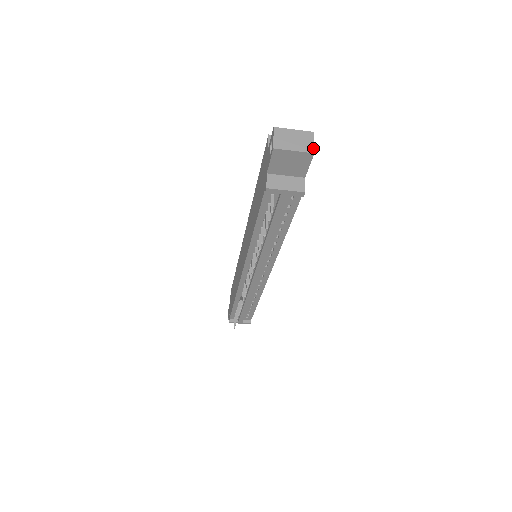
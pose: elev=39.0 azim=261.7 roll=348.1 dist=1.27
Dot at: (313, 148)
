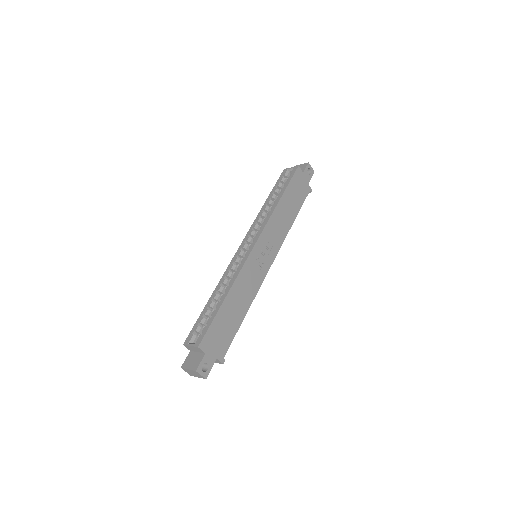
Dot at: (203, 377)
